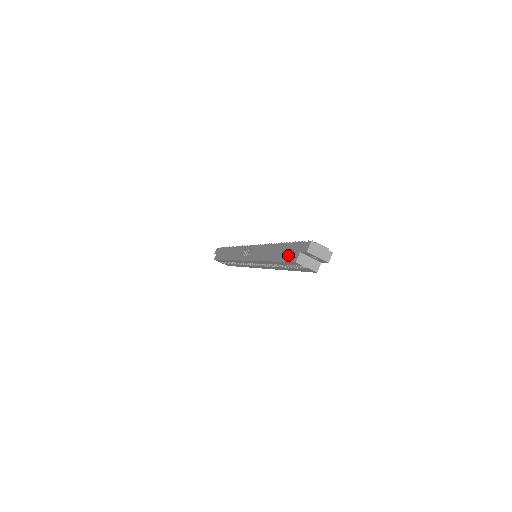
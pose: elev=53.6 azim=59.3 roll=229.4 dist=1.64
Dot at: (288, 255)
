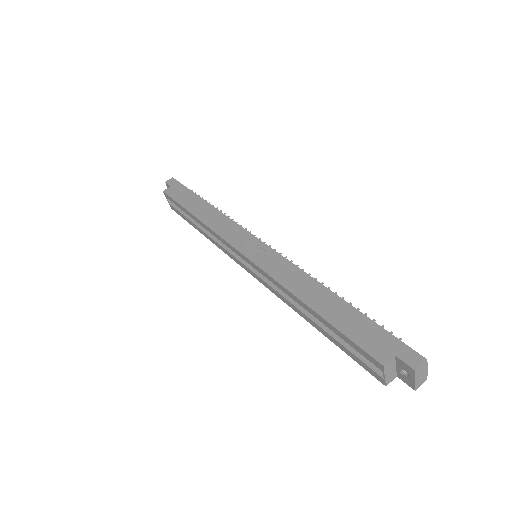
Dot at: (363, 337)
